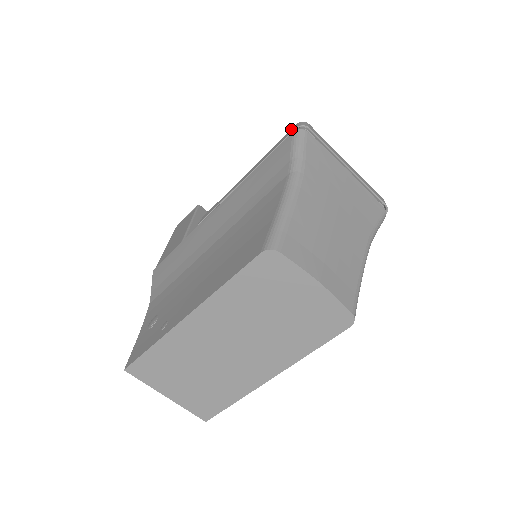
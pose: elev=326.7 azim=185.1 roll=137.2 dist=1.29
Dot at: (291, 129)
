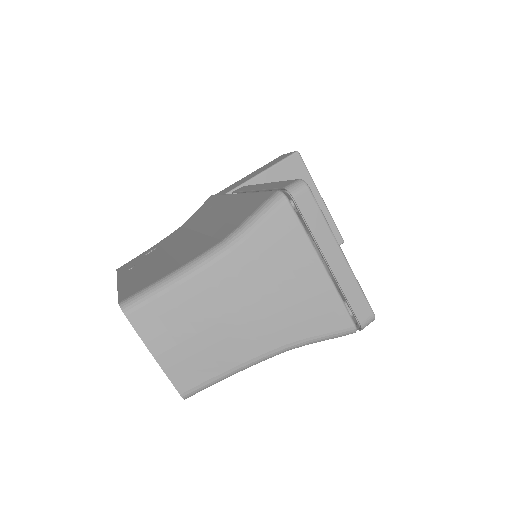
Dot at: (292, 181)
